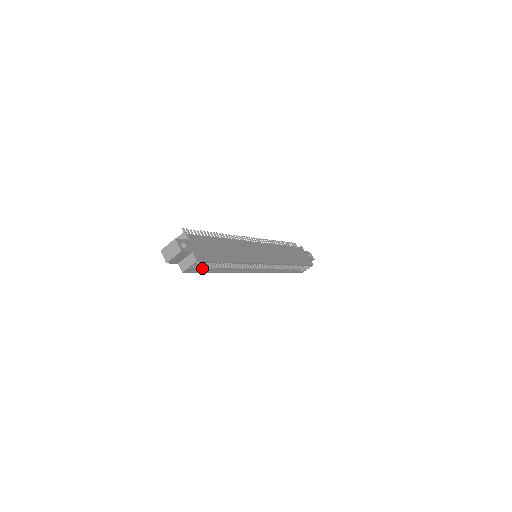
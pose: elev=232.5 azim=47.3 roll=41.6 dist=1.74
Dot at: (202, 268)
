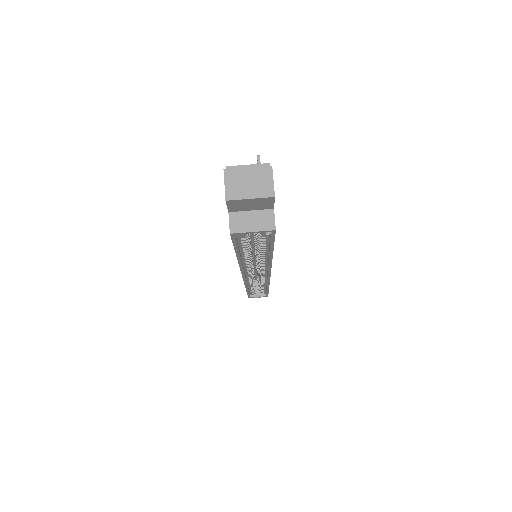
Dot at: (241, 241)
